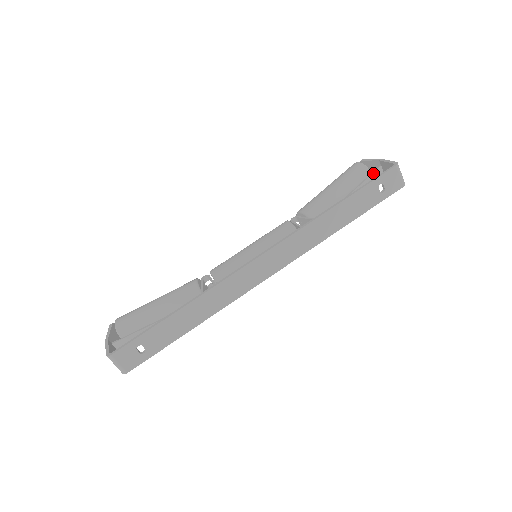
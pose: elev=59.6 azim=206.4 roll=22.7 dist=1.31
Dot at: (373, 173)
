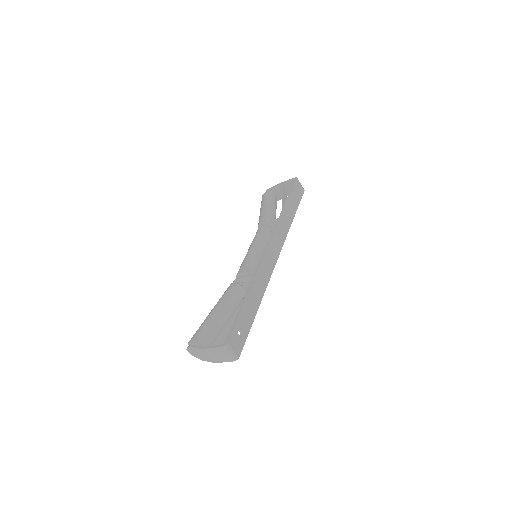
Dot at: (283, 191)
